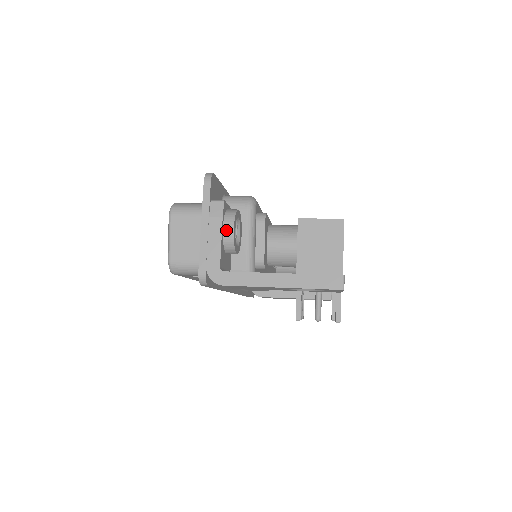
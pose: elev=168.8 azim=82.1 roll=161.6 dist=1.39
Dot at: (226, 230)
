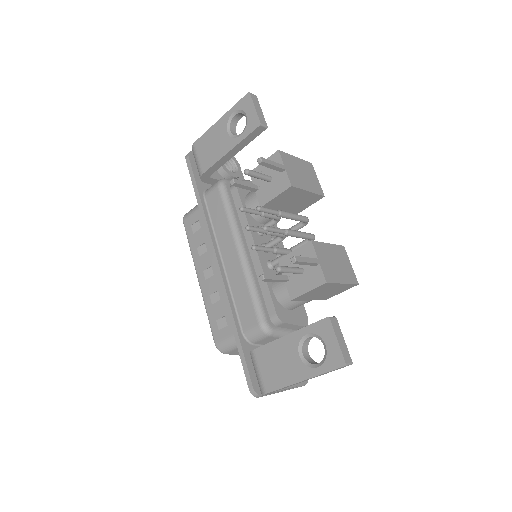
Dot at: occluded
